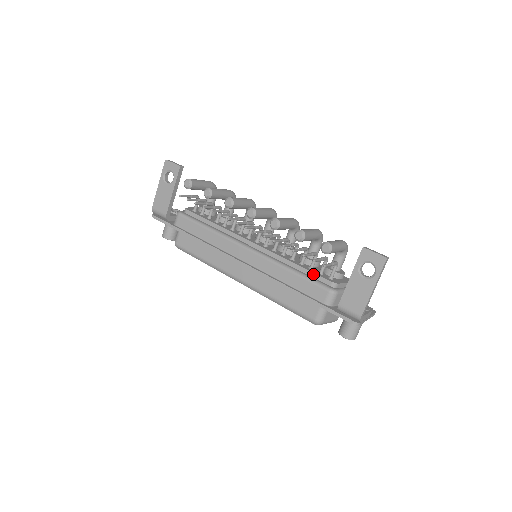
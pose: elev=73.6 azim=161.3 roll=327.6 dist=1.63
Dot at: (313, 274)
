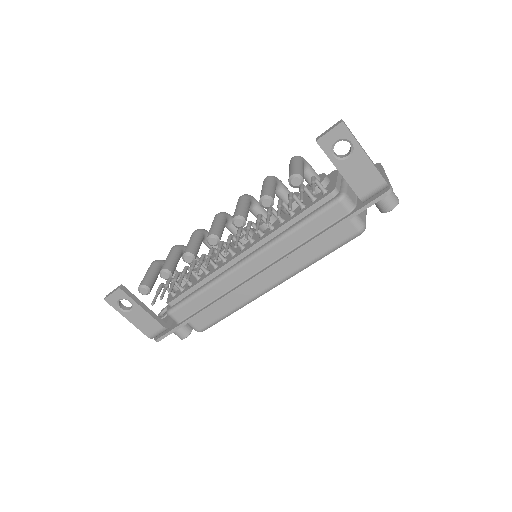
Dot at: (311, 208)
